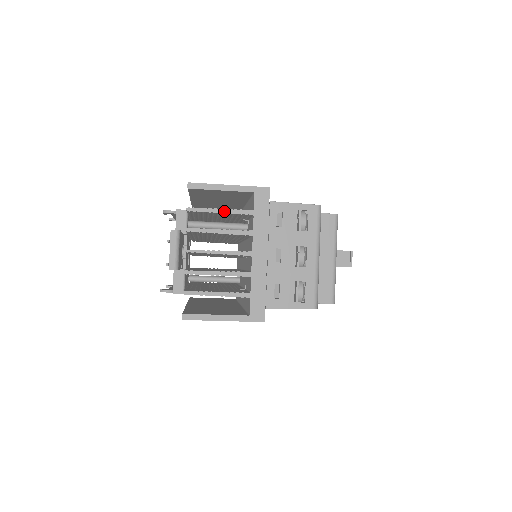
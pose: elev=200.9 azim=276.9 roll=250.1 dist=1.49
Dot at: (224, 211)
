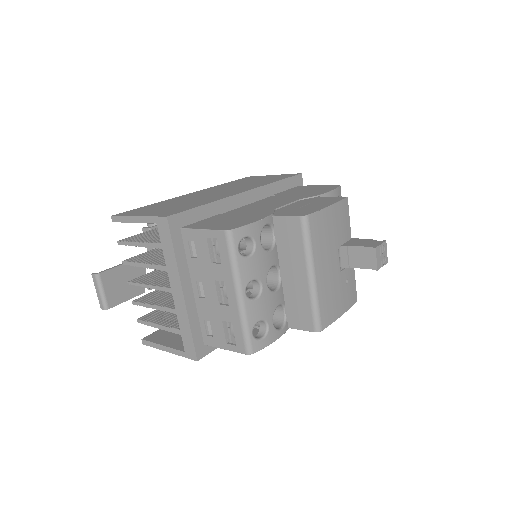
Dot at: (141, 245)
